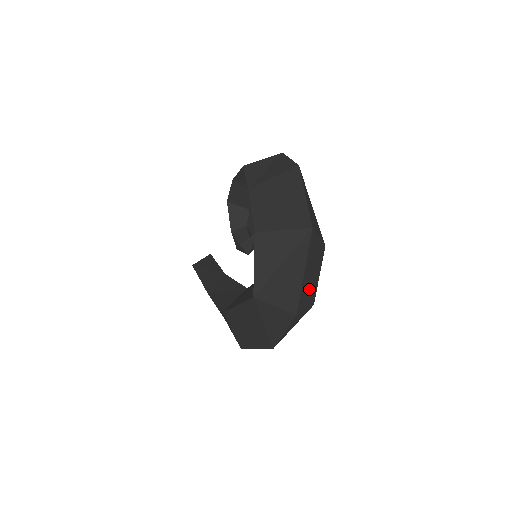
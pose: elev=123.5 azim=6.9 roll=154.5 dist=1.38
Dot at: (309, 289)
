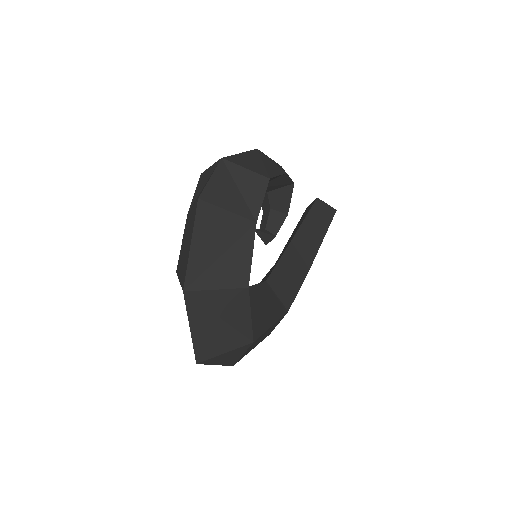
Dot at: (222, 336)
